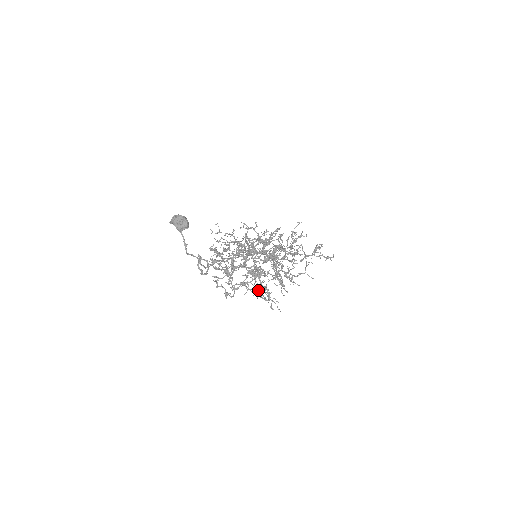
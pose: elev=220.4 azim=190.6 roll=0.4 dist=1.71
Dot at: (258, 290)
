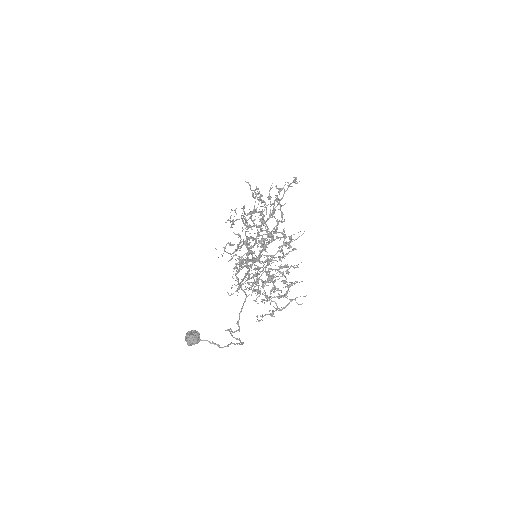
Dot at: occluded
